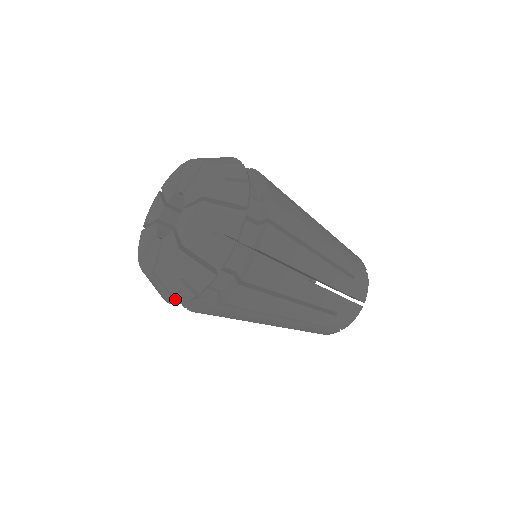
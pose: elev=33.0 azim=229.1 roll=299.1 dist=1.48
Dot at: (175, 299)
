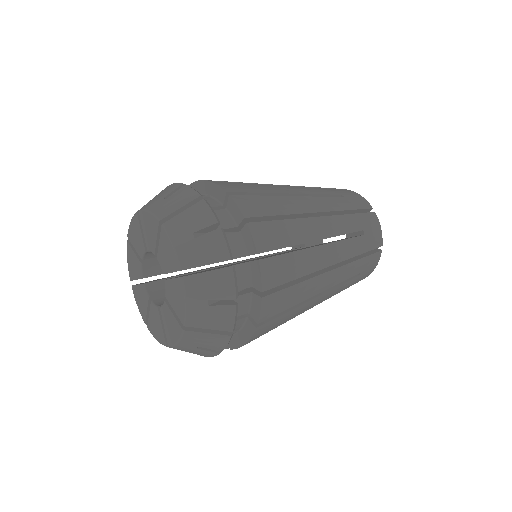
Dot at: occluded
